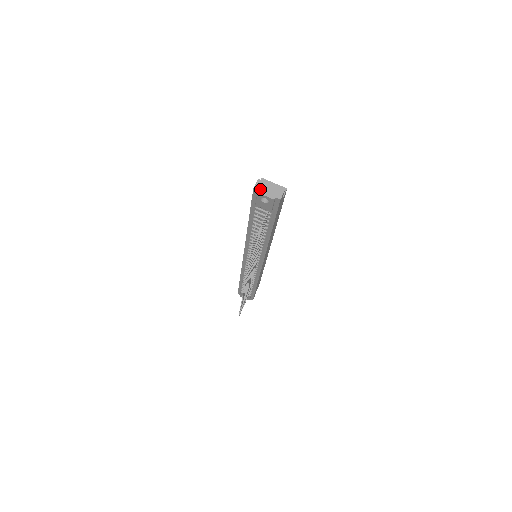
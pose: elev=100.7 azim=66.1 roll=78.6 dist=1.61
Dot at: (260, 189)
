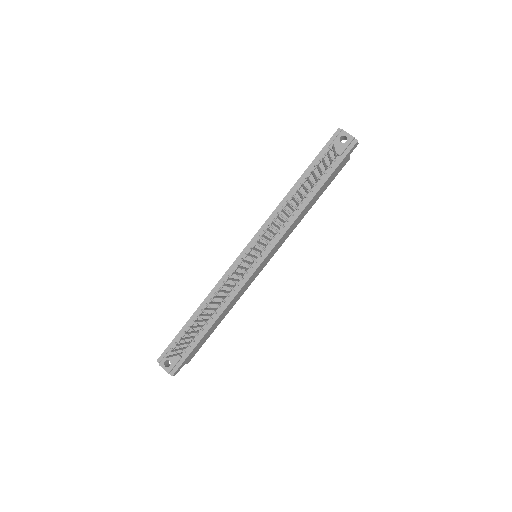
Dot at: (343, 131)
